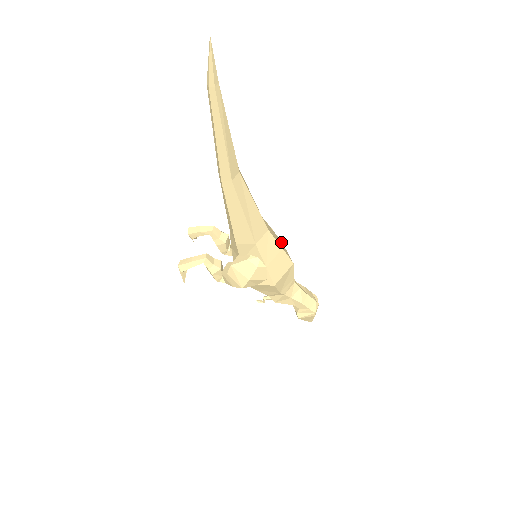
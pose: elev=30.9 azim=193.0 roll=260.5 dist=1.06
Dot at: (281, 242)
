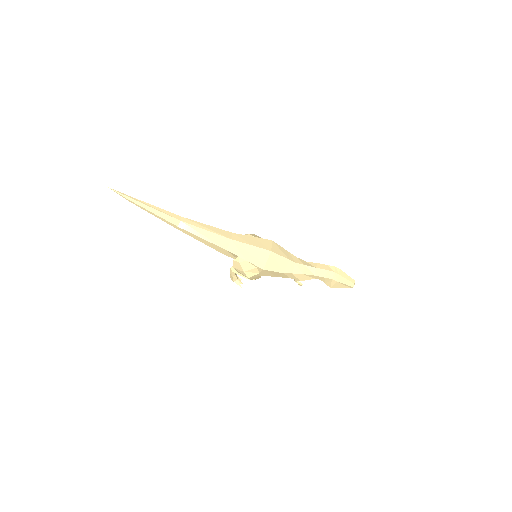
Dot at: (267, 241)
